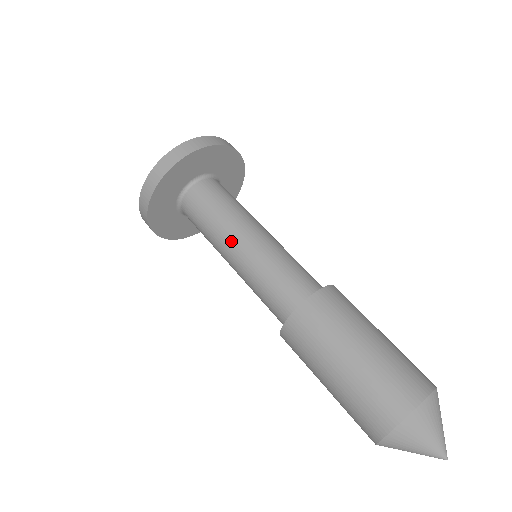
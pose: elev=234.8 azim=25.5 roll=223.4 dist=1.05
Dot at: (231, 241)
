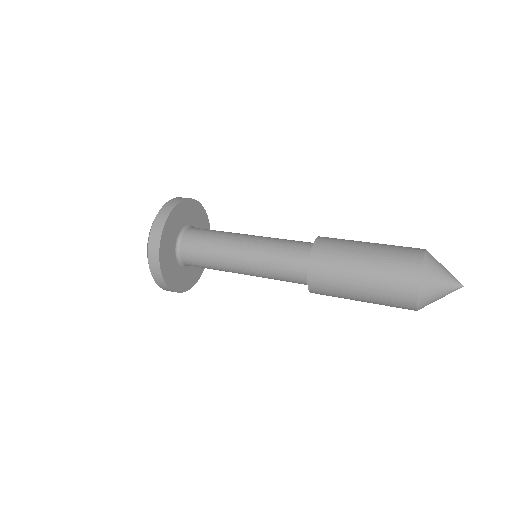
Dot at: occluded
